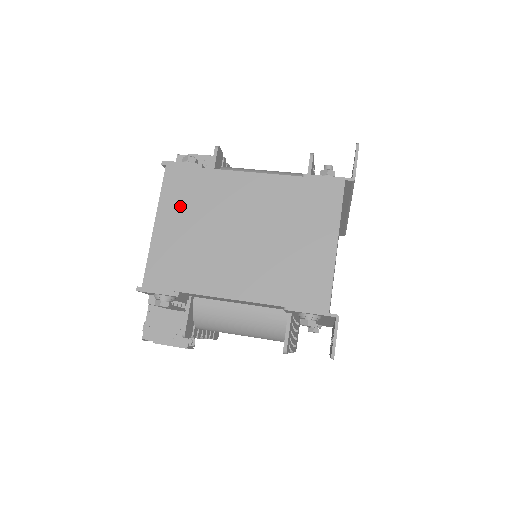
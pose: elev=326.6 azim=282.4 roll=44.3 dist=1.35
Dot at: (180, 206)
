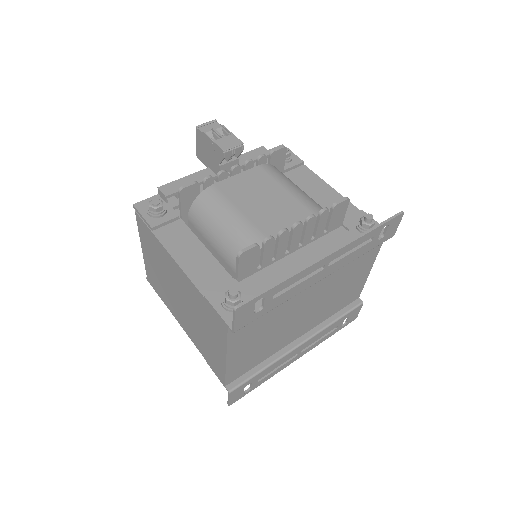
Dot at: (149, 249)
